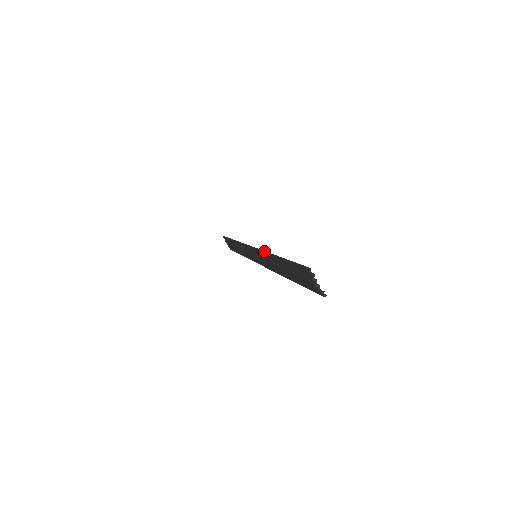
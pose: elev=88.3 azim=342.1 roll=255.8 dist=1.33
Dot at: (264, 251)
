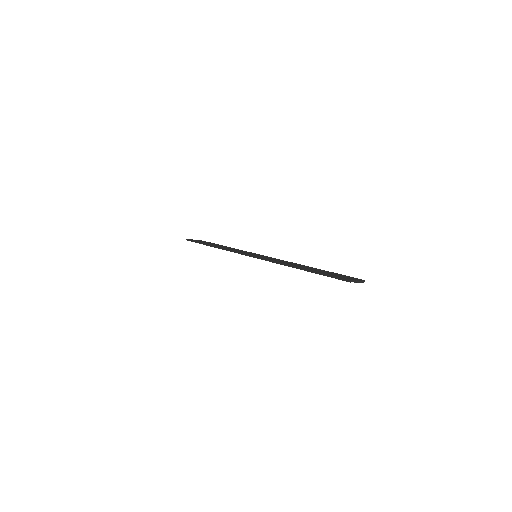
Dot at: (276, 262)
